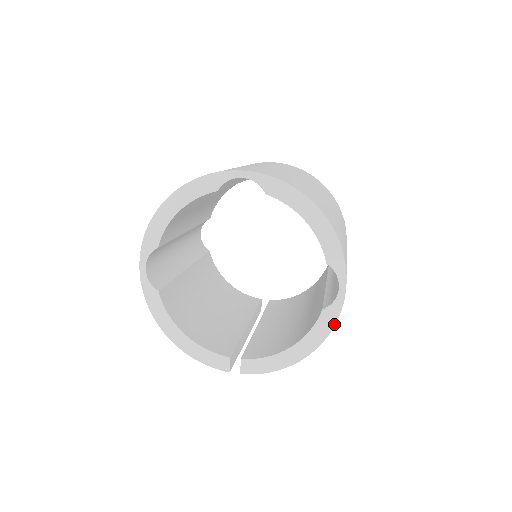
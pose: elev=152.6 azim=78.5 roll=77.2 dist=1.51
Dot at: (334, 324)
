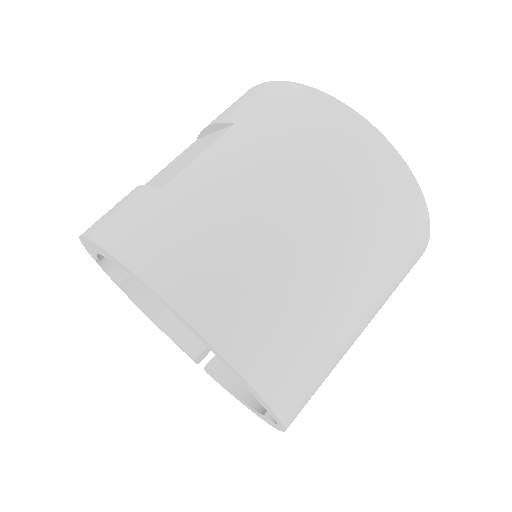
Dot at: (277, 429)
